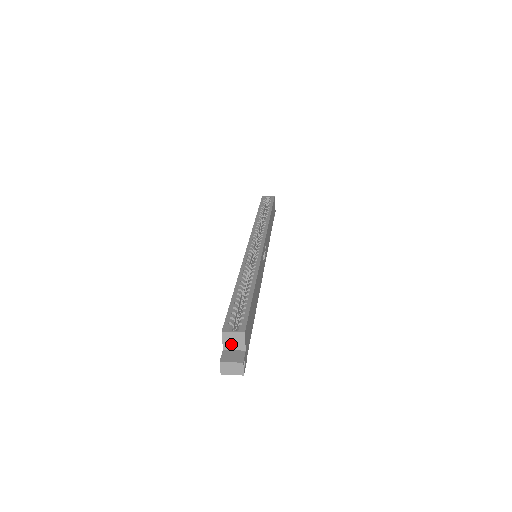
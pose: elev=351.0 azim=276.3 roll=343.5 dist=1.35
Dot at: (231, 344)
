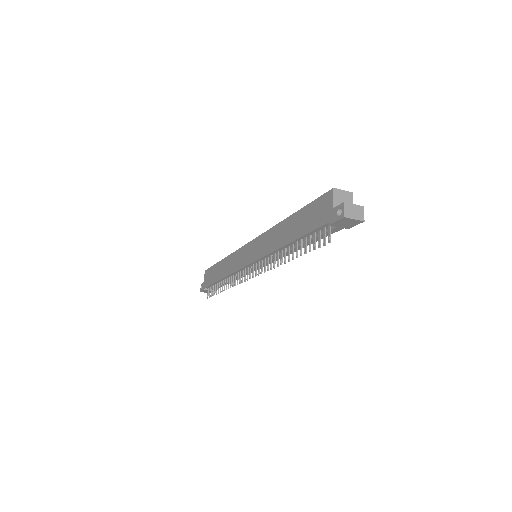
Dot at: occluded
